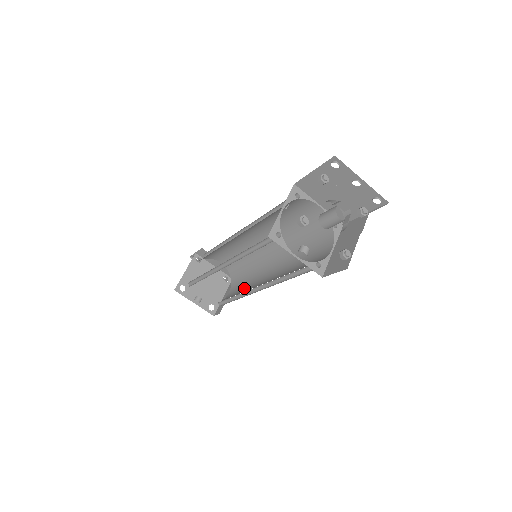
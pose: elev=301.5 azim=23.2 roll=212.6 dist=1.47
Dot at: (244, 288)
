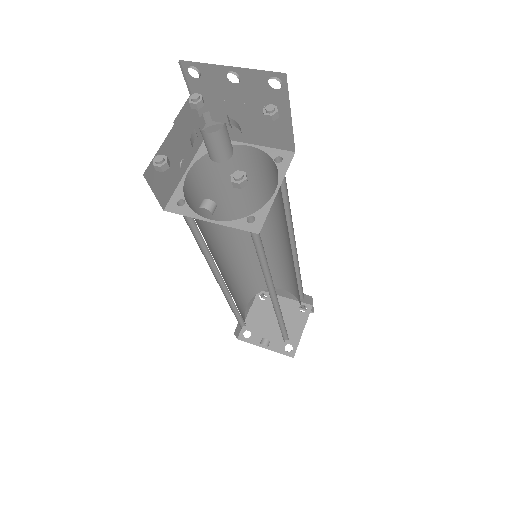
Dot at: occluded
